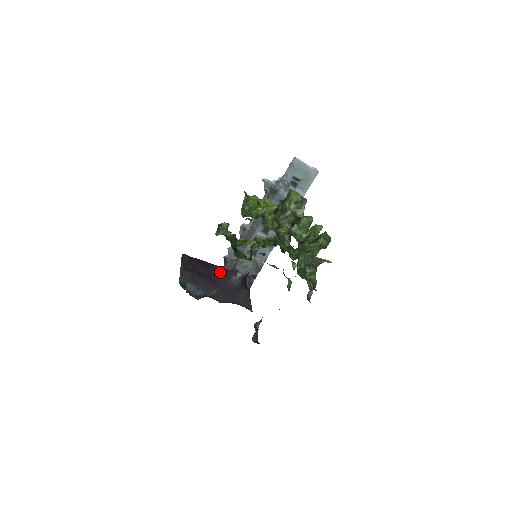
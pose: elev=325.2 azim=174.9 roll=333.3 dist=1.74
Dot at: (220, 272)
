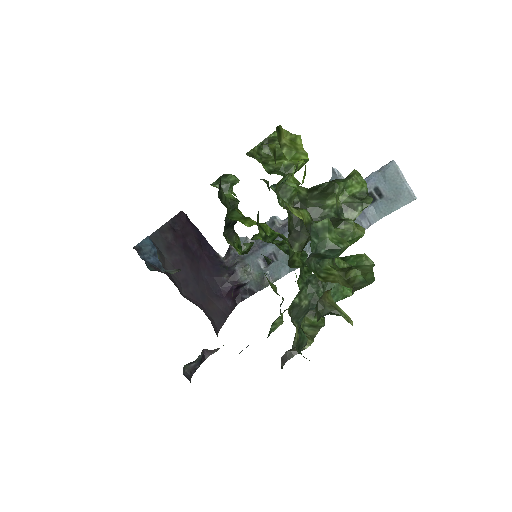
Dot at: (214, 261)
